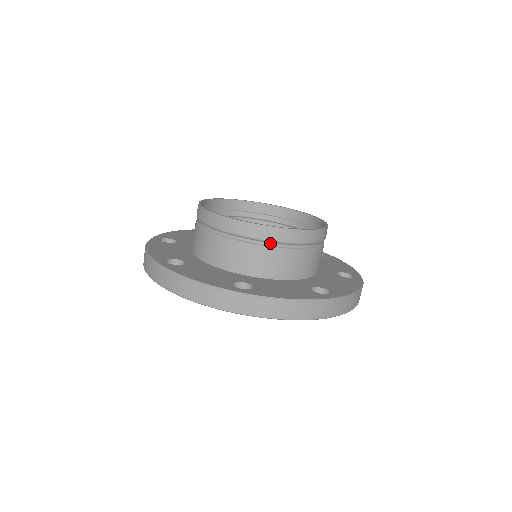
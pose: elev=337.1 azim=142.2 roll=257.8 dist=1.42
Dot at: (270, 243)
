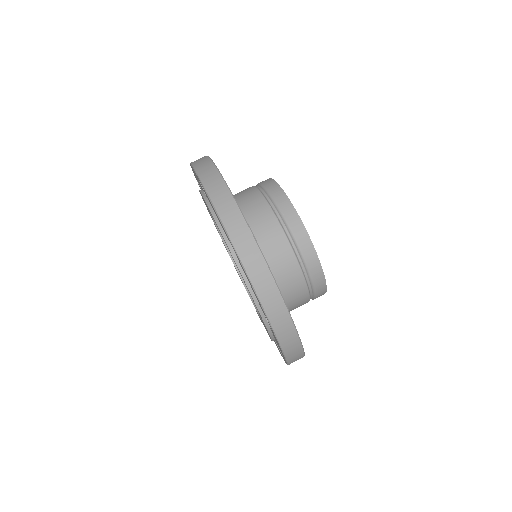
Dot at: (294, 243)
